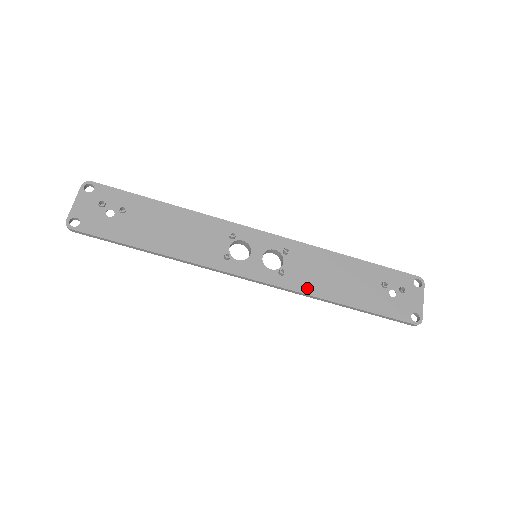
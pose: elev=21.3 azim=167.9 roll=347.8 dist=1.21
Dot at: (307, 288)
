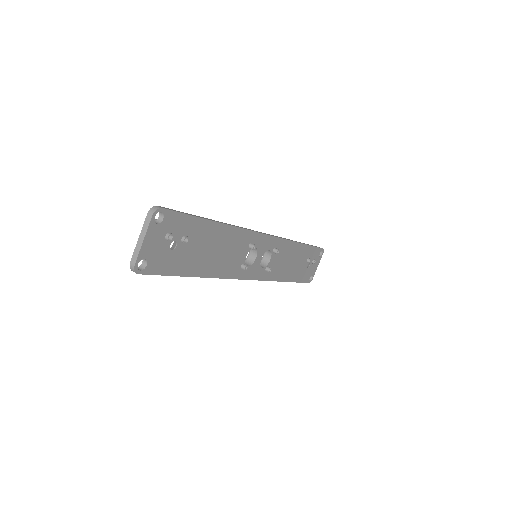
Dot at: (275, 276)
